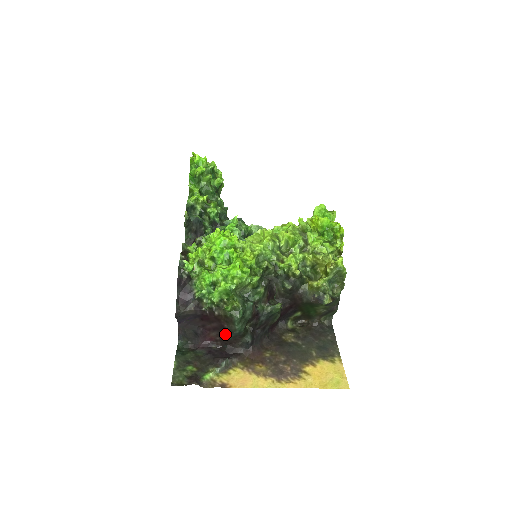
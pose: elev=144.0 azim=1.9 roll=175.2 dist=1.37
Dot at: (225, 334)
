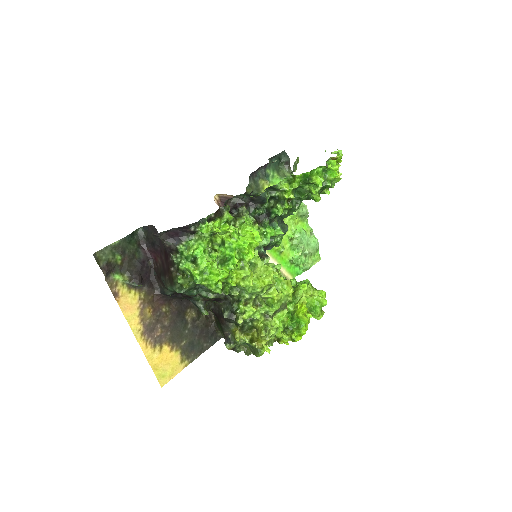
Dot at: (162, 274)
